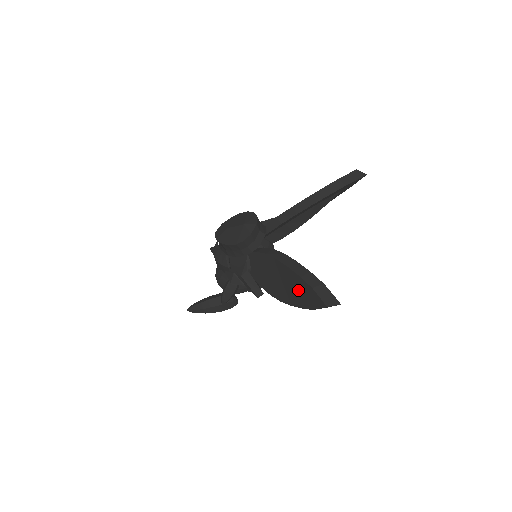
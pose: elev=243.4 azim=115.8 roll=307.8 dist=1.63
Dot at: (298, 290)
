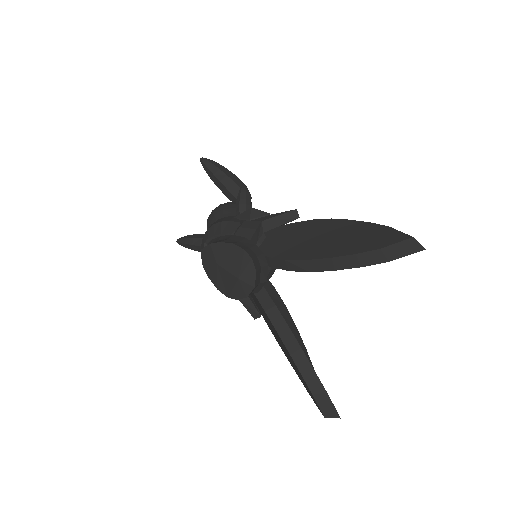
Dot at: (298, 372)
